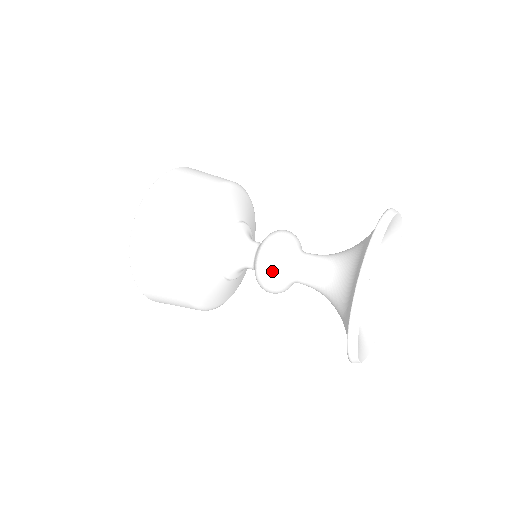
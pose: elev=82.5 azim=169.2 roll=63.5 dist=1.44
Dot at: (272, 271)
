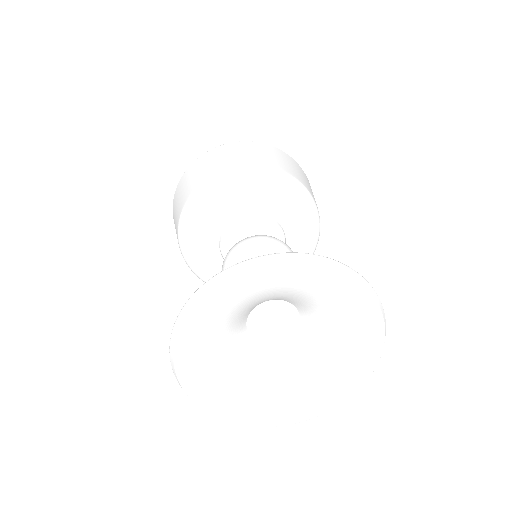
Dot at: occluded
